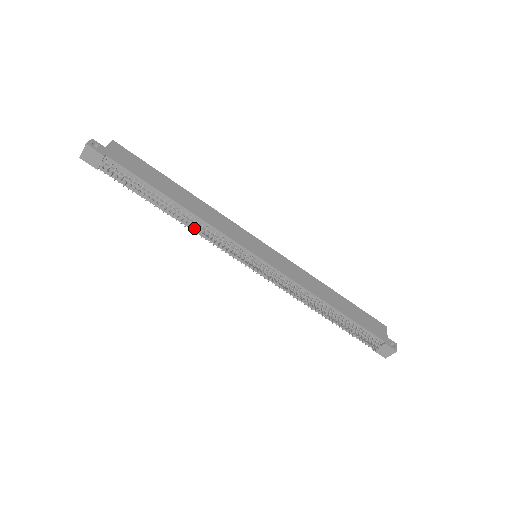
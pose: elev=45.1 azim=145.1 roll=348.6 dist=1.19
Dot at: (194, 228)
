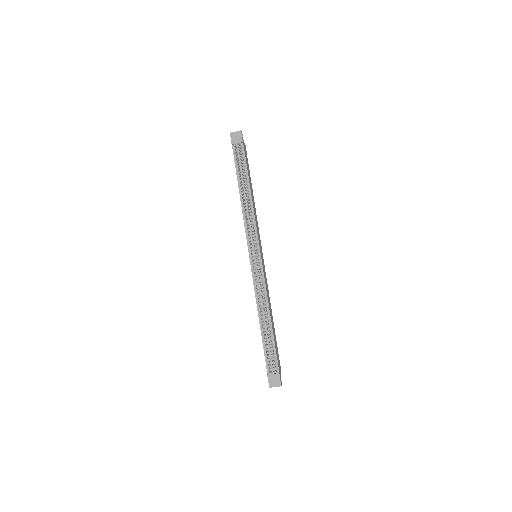
Dot at: (246, 209)
